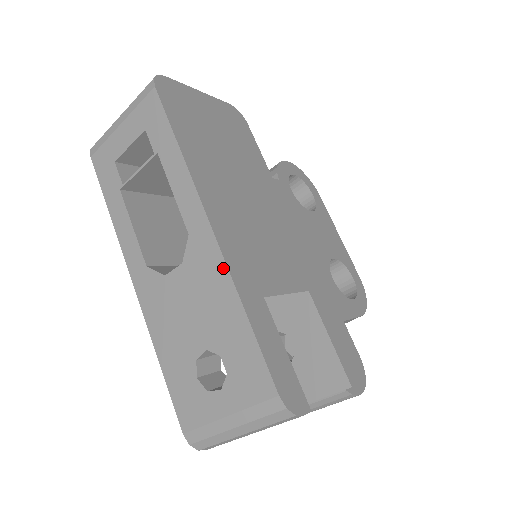
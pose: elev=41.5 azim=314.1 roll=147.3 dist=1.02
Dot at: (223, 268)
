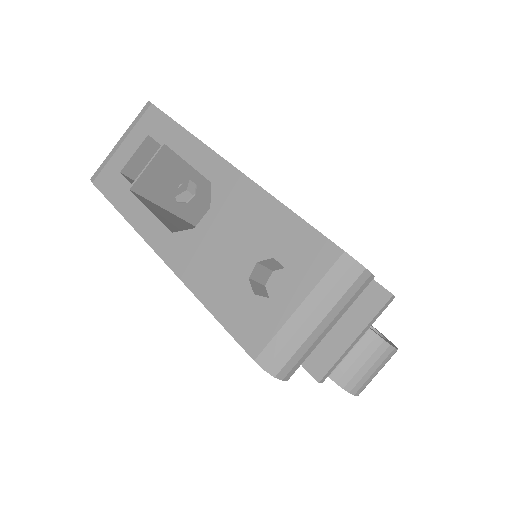
Dot at: (253, 187)
